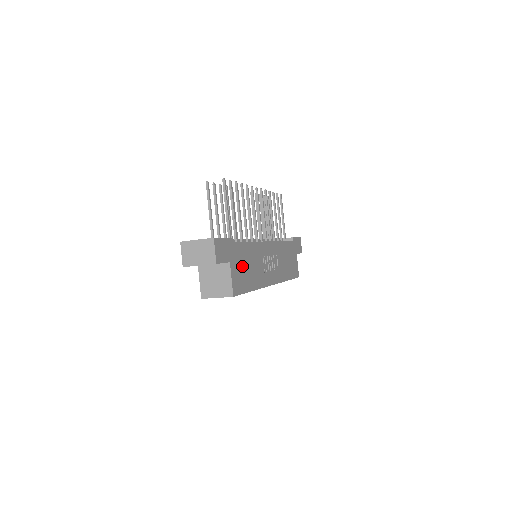
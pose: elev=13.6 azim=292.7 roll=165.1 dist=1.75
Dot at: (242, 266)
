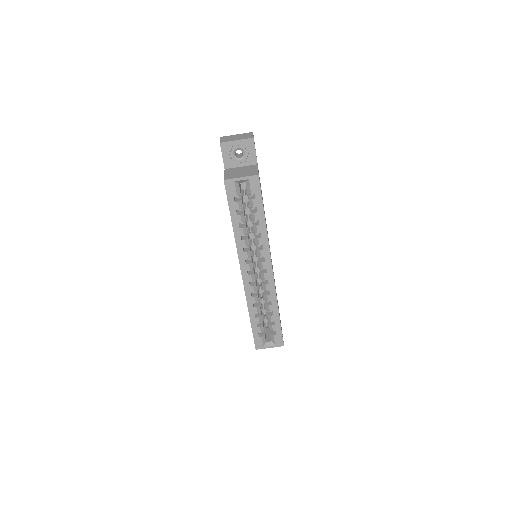
Dot at: (261, 191)
